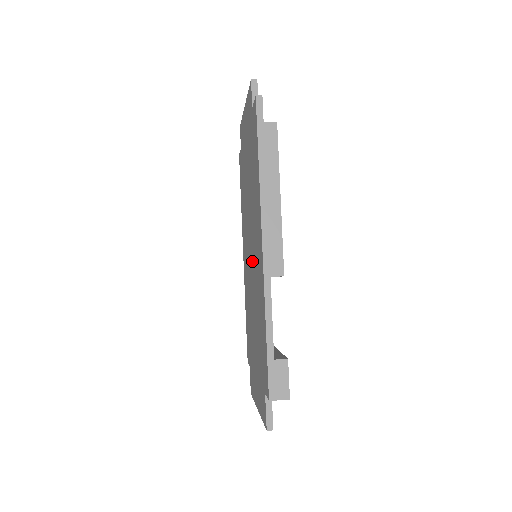
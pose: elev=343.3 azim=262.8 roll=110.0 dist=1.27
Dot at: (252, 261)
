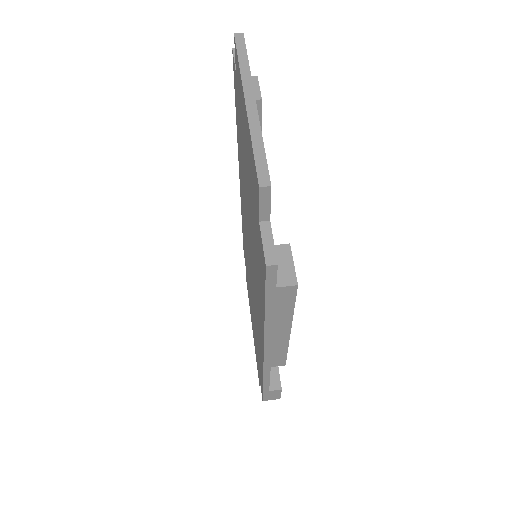
Dot at: (251, 271)
